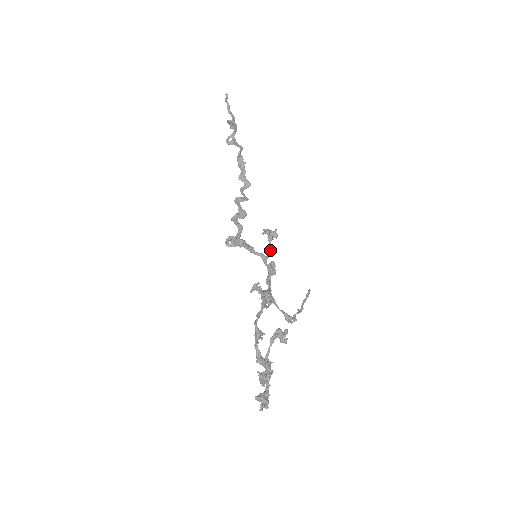
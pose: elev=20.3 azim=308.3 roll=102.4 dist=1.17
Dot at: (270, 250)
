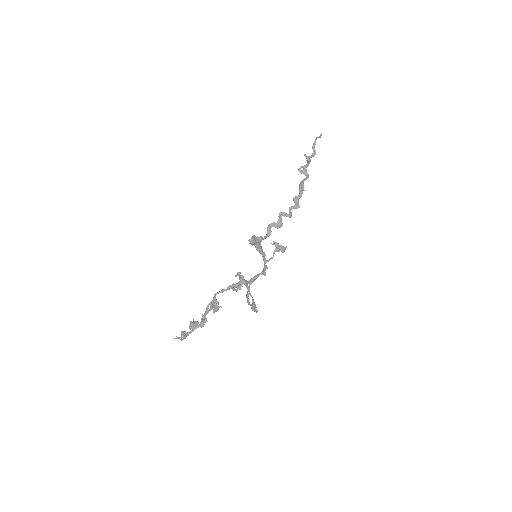
Dot at: (271, 258)
